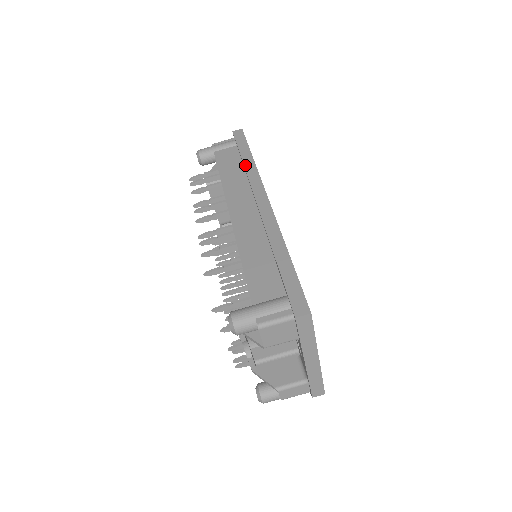
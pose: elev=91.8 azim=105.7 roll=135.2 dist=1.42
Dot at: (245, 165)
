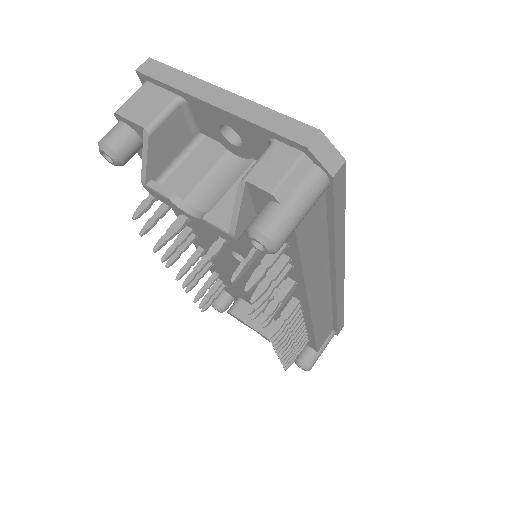
Dot at: occluded
